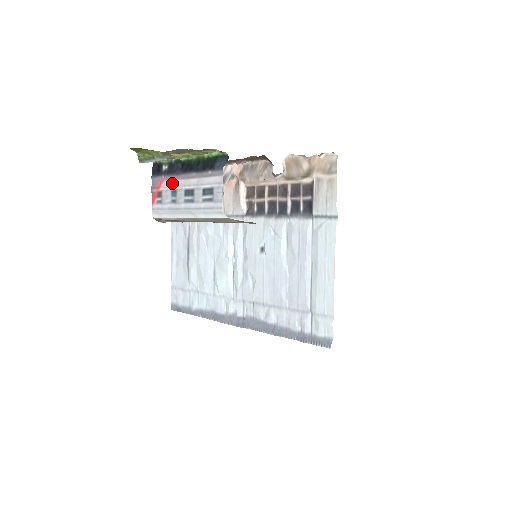
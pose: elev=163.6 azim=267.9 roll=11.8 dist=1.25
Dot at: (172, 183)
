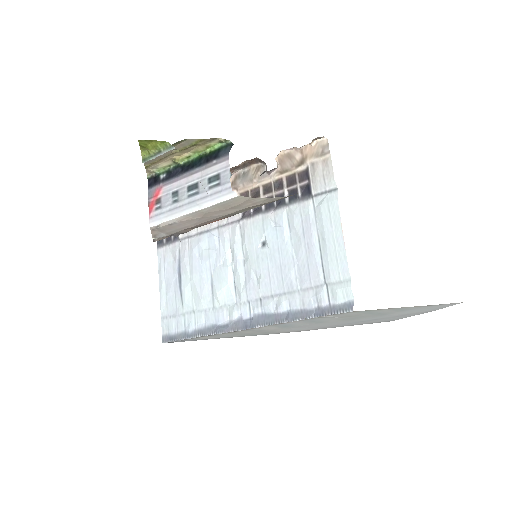
Dot at: (172, 186)
